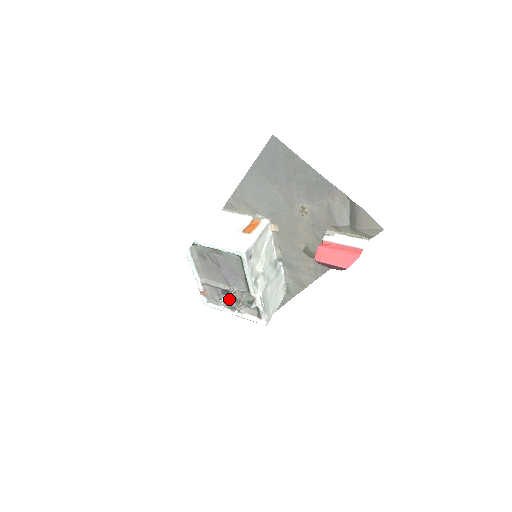
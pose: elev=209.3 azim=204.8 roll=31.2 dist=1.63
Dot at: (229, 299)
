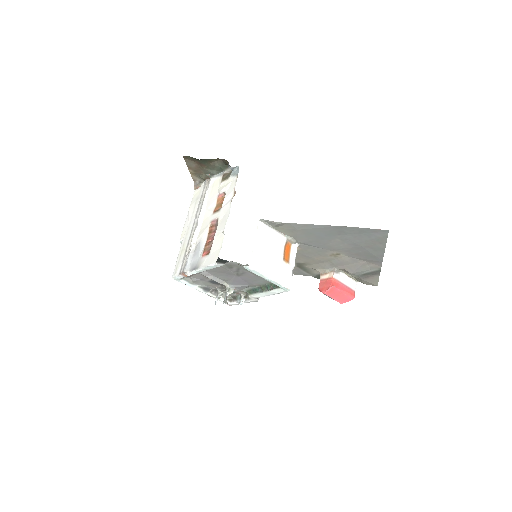
Dot at: (211, 285)
